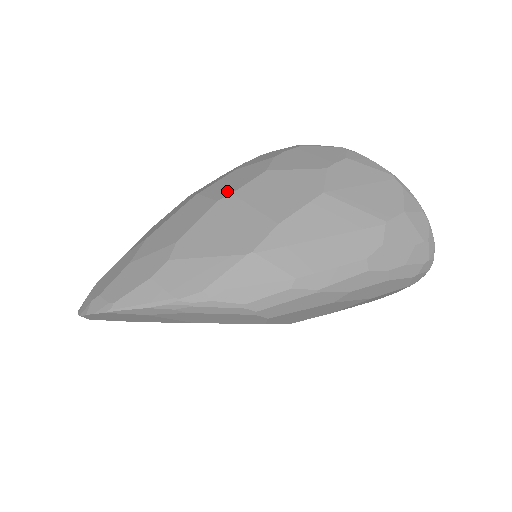
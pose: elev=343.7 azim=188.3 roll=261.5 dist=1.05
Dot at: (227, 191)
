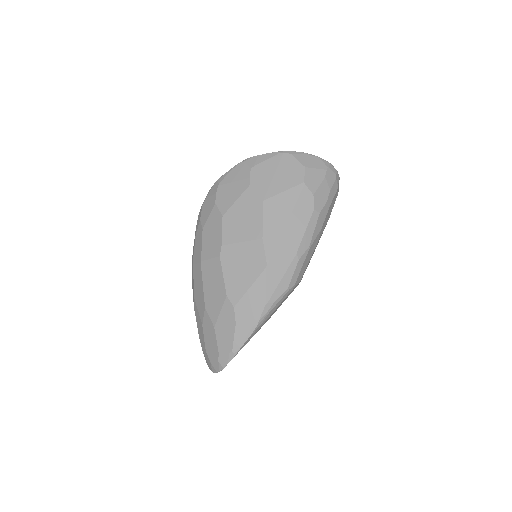
Dot at: (217, 246)
